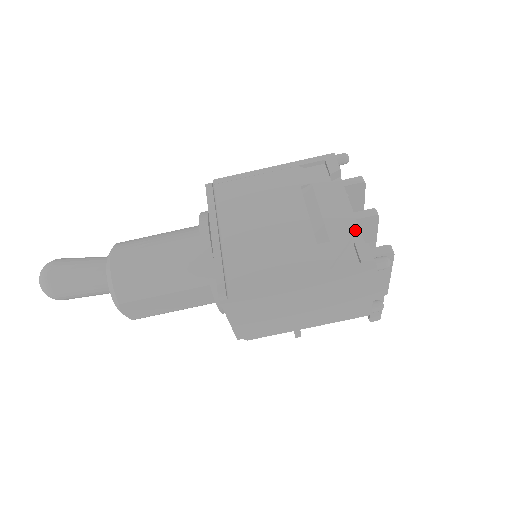
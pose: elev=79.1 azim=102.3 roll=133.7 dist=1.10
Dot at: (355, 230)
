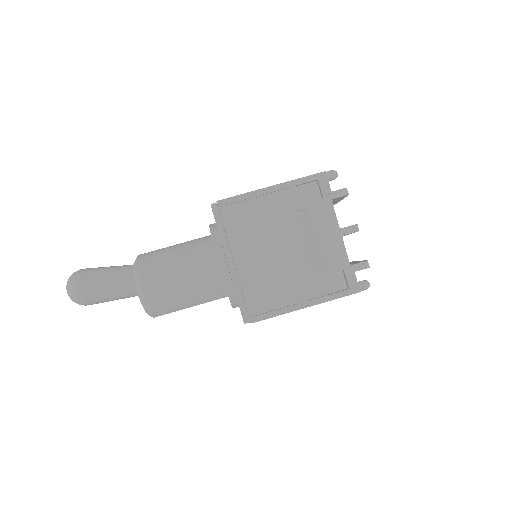
Dot at: (342, 252)
